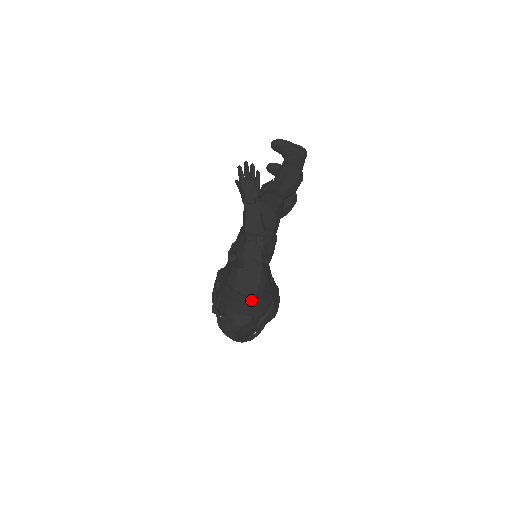
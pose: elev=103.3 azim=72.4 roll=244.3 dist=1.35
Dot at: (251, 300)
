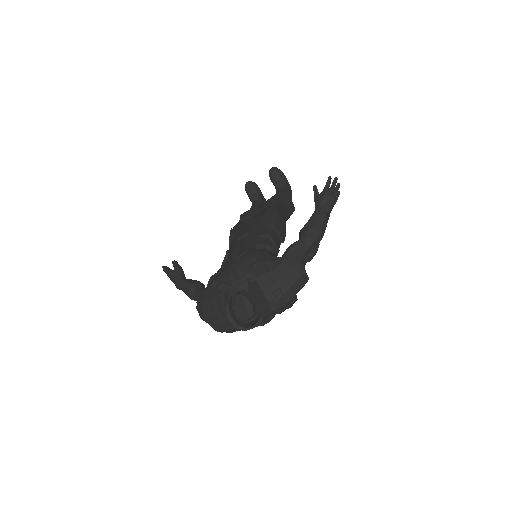
Dot at: (292, 296)
